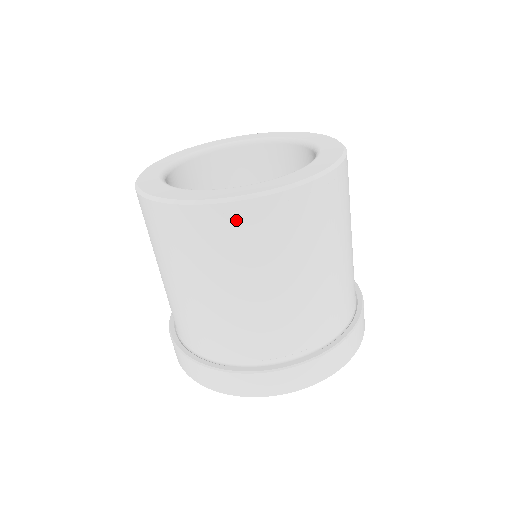
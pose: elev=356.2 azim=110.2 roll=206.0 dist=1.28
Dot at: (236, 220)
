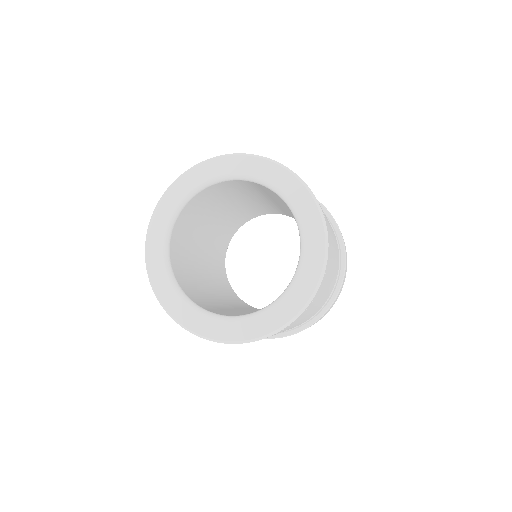
Dot at: occluded
